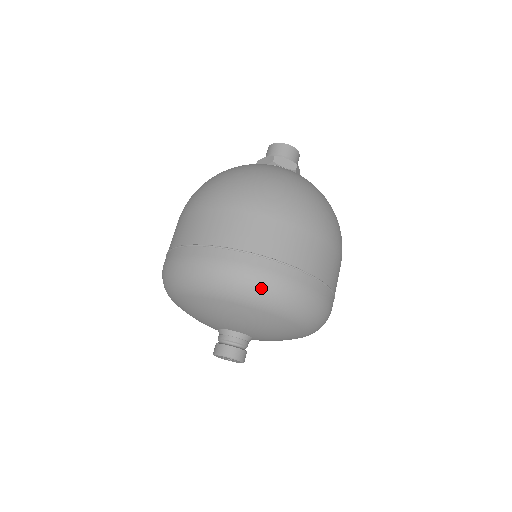
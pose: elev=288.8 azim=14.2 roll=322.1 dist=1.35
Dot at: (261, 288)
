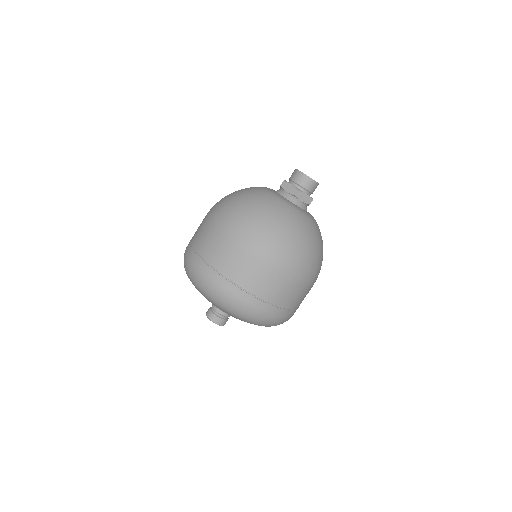
Dot at: (197, 279)
